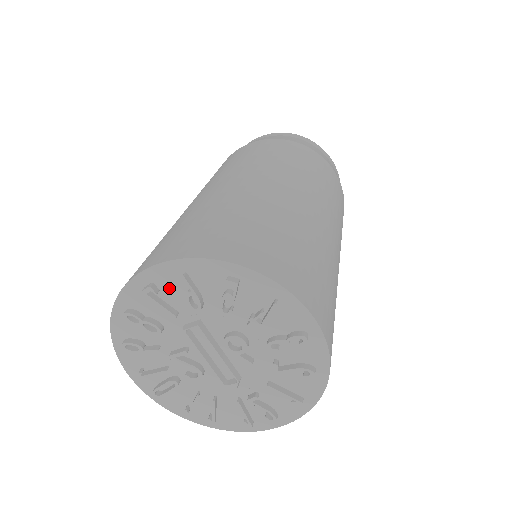
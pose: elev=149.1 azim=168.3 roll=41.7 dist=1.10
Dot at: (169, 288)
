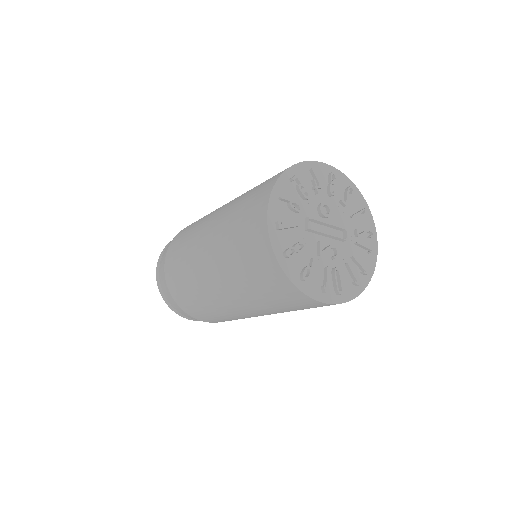
Dot at: (282, 216)
